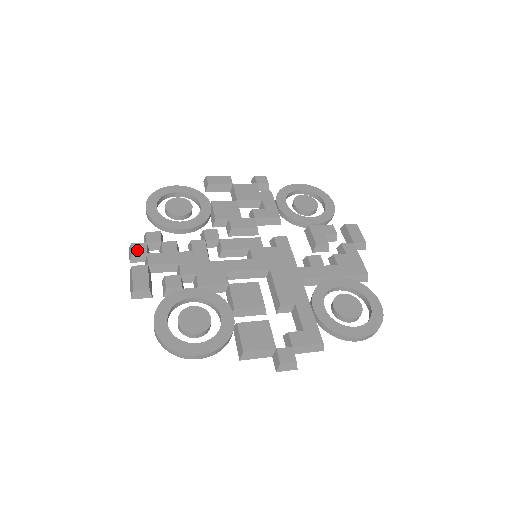
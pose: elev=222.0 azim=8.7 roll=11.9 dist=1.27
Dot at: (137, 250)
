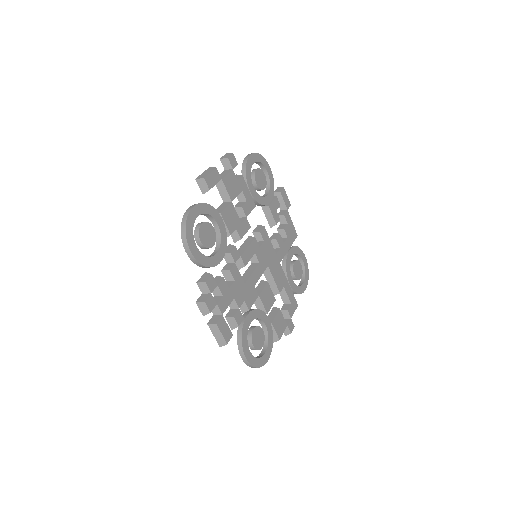
Dot at: (211, 306)
